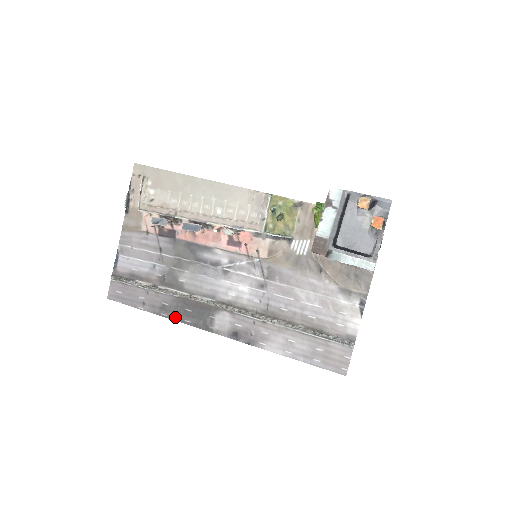
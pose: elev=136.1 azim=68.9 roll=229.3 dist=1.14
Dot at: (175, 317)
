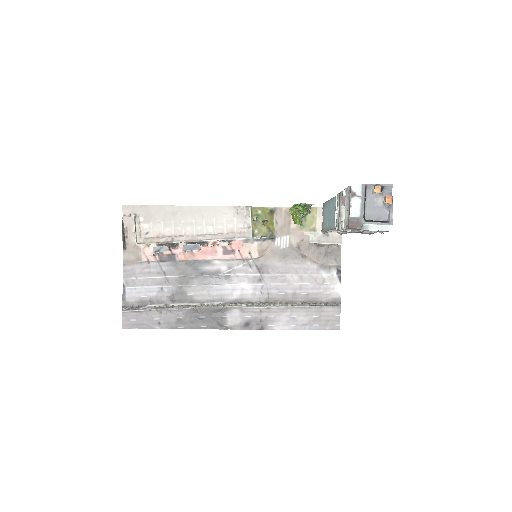
Dot at: (191, 326)
